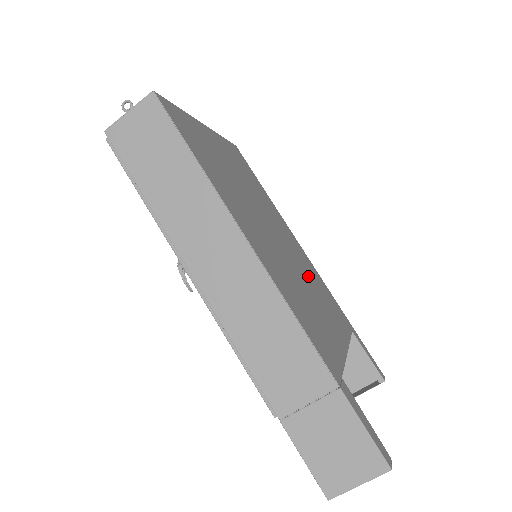
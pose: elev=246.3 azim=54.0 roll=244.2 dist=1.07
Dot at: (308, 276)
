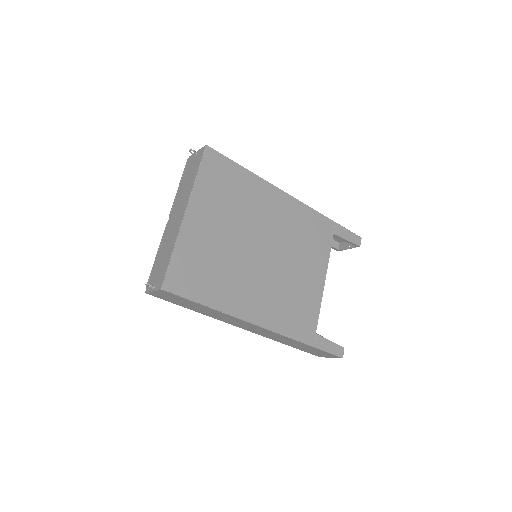
Dot at: (293, 243)
